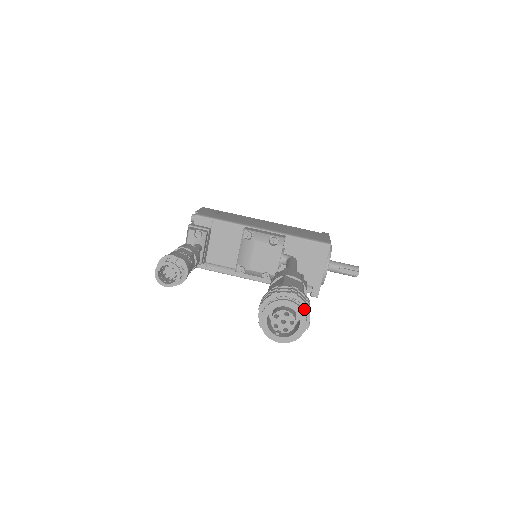
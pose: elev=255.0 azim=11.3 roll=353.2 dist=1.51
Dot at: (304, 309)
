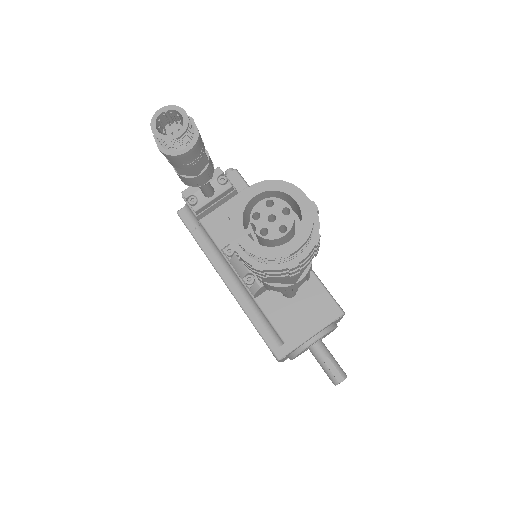
Dot at: (311, 234)
